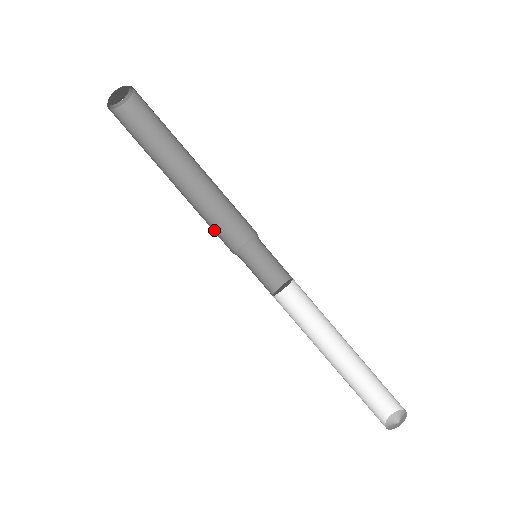
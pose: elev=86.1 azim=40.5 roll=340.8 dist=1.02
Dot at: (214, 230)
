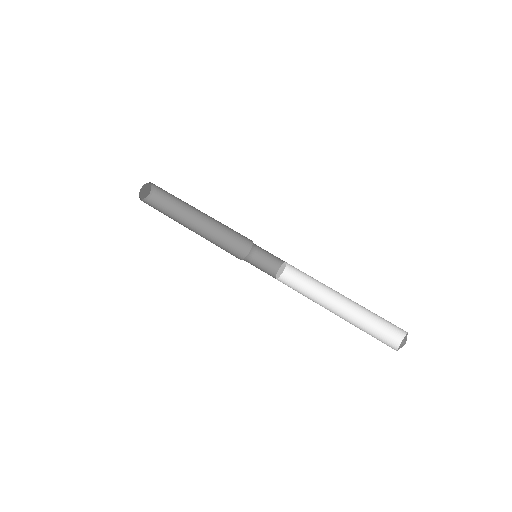
Dot at: occluded
